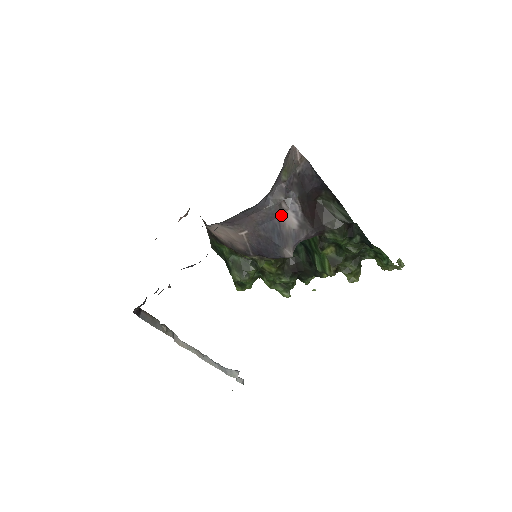
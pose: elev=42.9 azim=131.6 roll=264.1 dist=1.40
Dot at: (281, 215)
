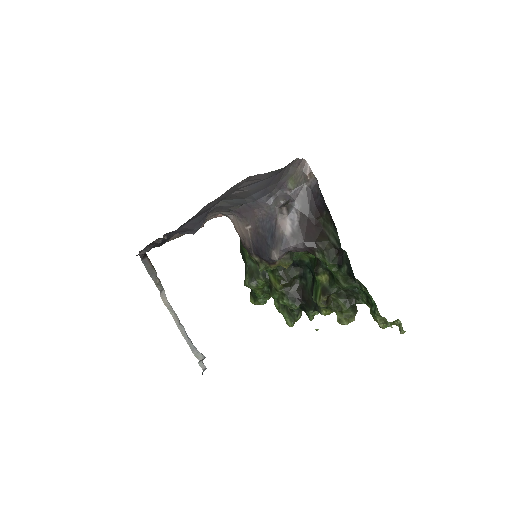
Dot at: (279, 219)
